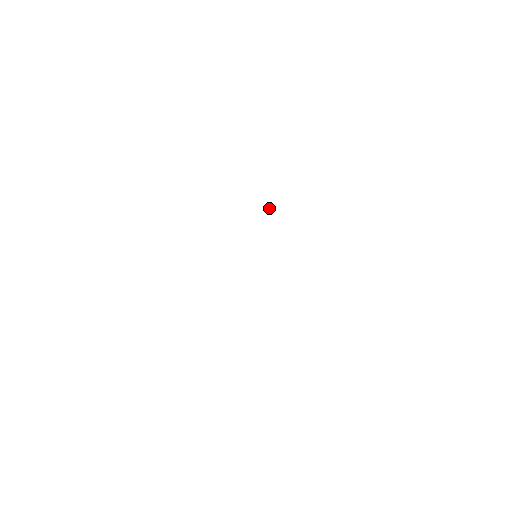
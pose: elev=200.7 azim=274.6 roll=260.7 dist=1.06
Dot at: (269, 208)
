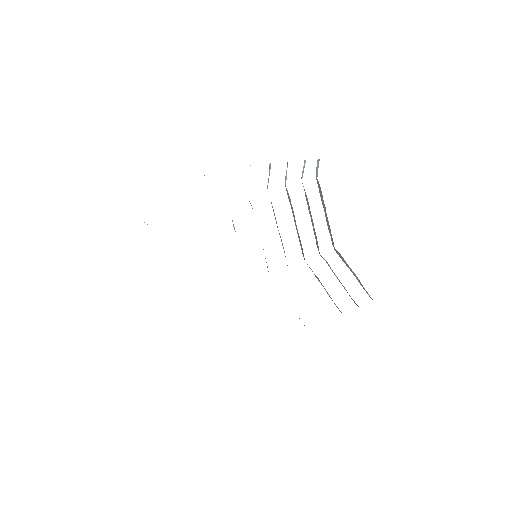
Dot at: occluded
